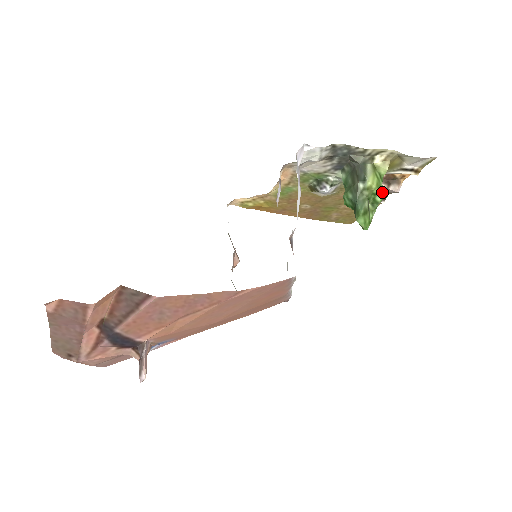
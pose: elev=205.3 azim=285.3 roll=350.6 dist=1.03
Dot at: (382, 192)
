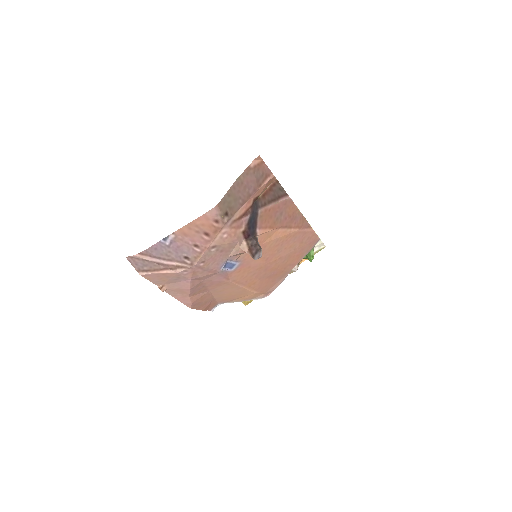
Dot at: occluded
